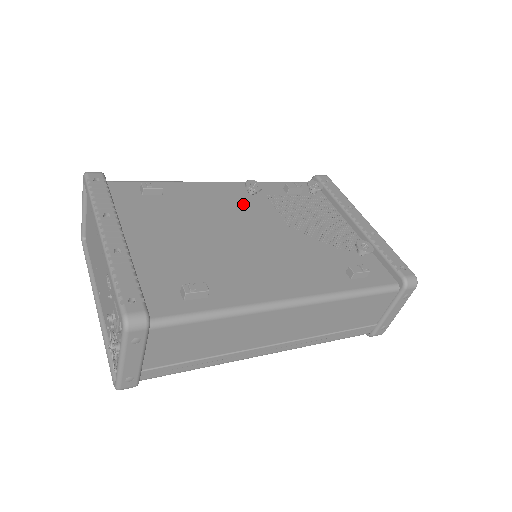
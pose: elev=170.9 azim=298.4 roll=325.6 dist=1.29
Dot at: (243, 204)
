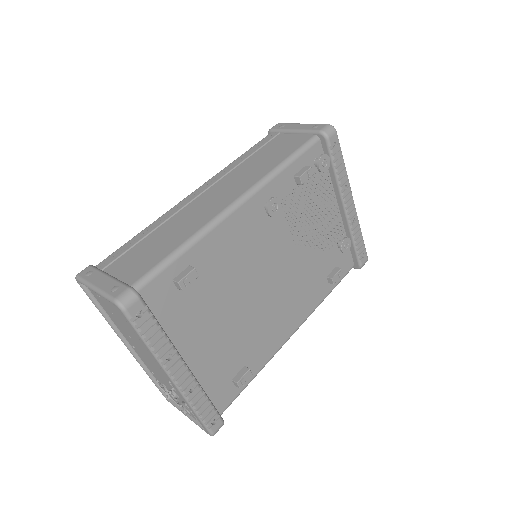
Dot at: (262, 235)
